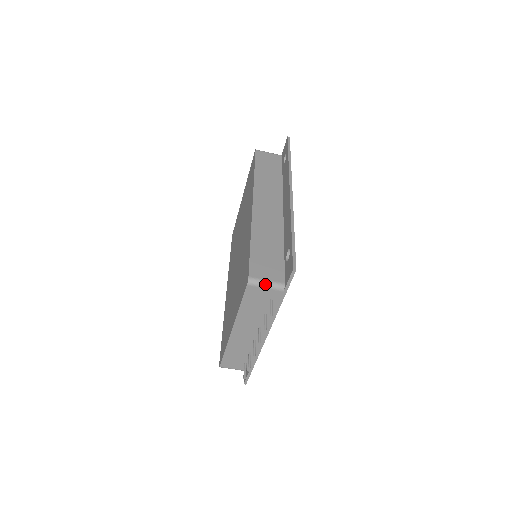
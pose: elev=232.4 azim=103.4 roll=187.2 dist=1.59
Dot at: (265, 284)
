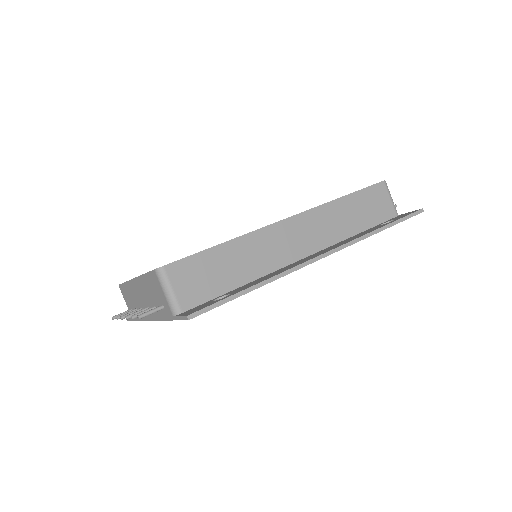
Dot at: (167, 290)
